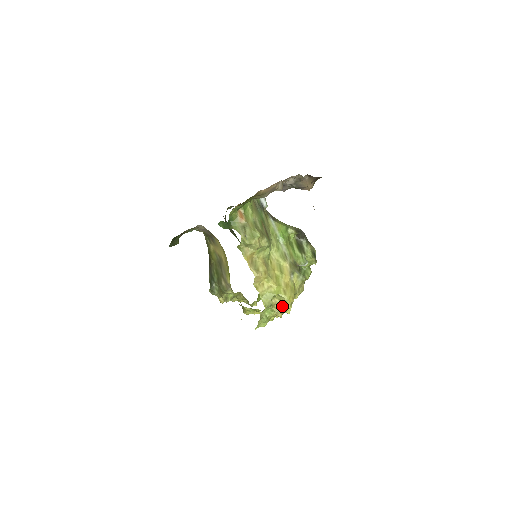
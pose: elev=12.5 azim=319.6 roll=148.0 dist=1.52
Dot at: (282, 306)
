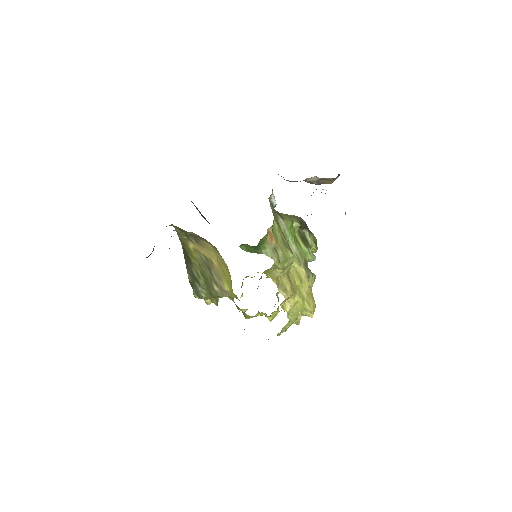
Dot at: (302, 315)
